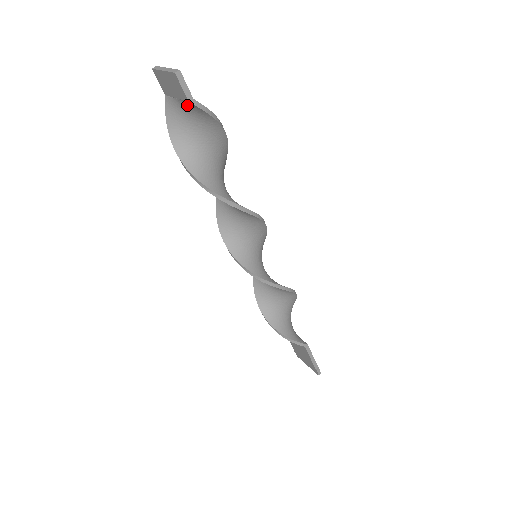
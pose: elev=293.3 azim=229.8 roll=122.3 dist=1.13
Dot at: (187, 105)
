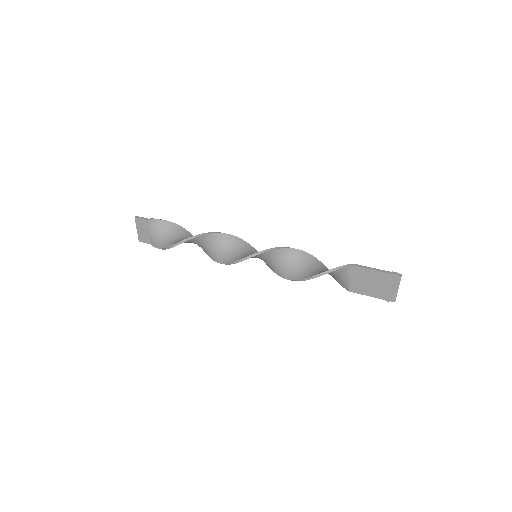
Dot at: (152, 227)
